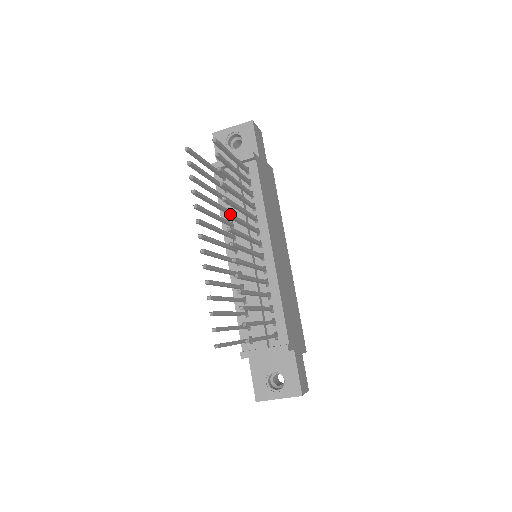
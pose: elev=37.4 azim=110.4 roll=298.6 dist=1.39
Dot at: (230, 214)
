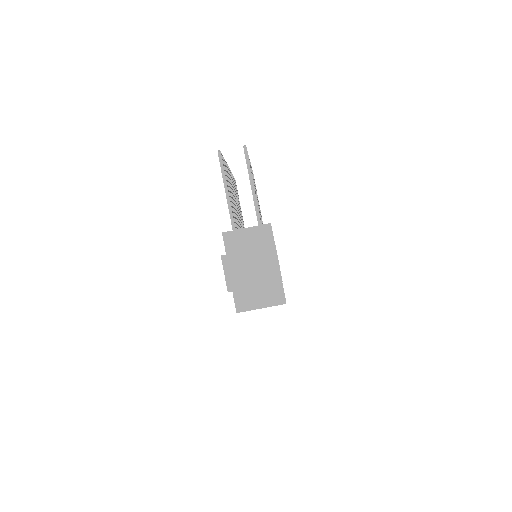
Dot at: (252, 171)
